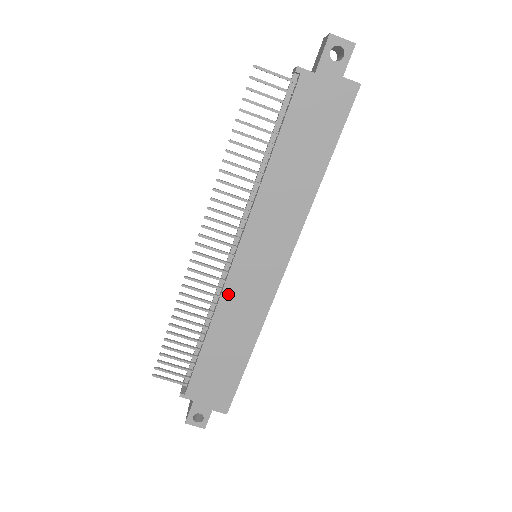
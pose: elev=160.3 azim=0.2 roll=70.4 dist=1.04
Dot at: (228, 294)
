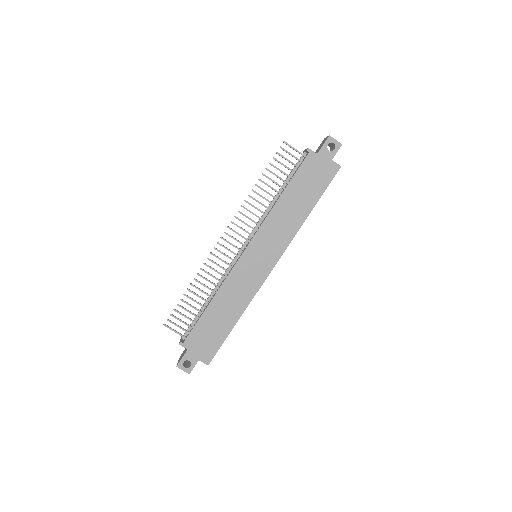
Dot at: (233, 275)
